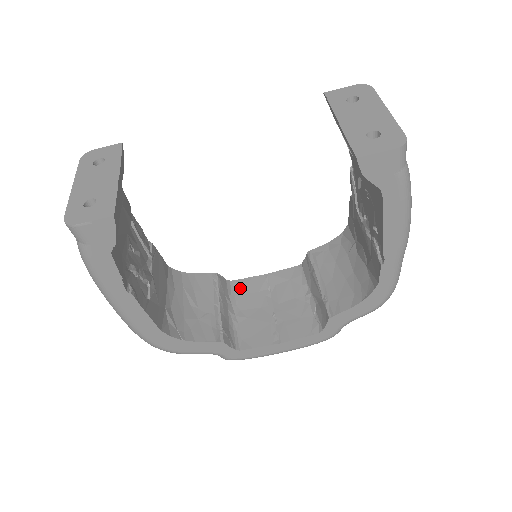
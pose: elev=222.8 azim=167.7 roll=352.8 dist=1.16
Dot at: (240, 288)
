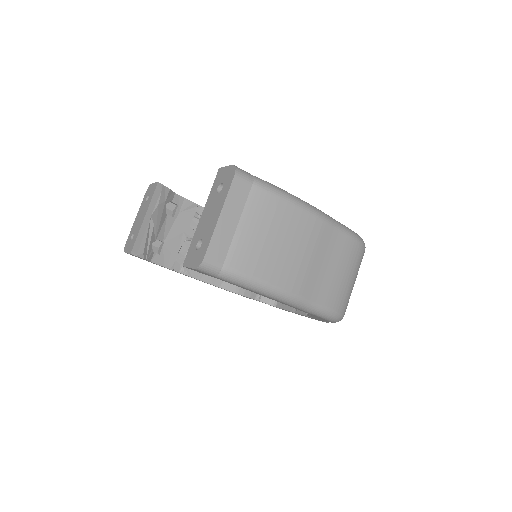
Dot at: occluded
